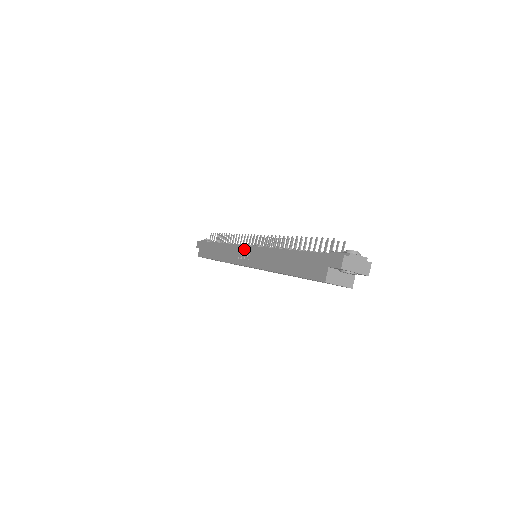
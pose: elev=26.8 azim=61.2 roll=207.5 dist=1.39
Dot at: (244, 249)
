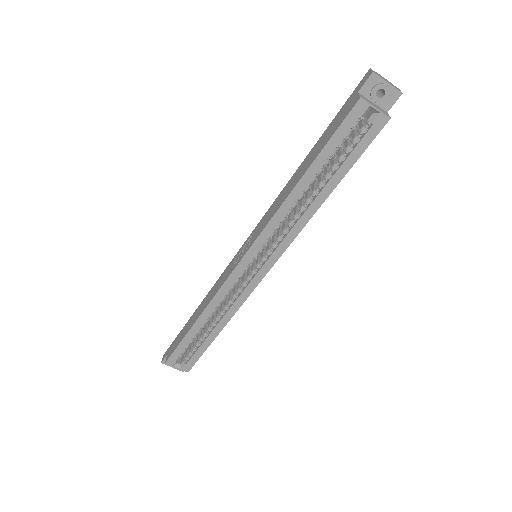
Dot at: (240, 250)
